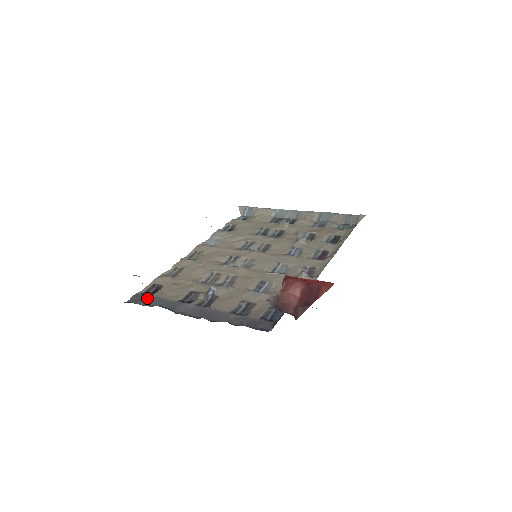
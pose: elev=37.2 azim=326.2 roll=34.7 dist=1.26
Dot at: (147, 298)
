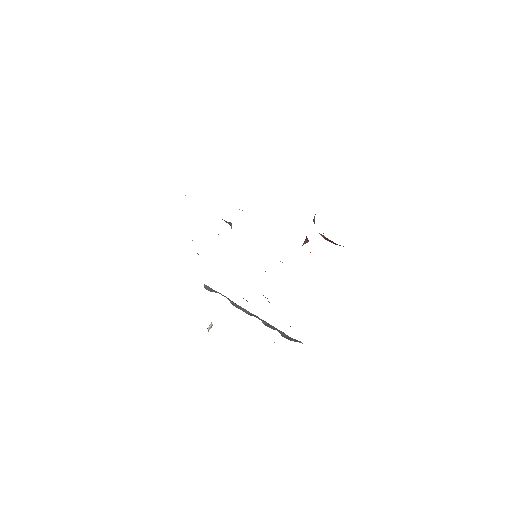
Dot at: occluded
